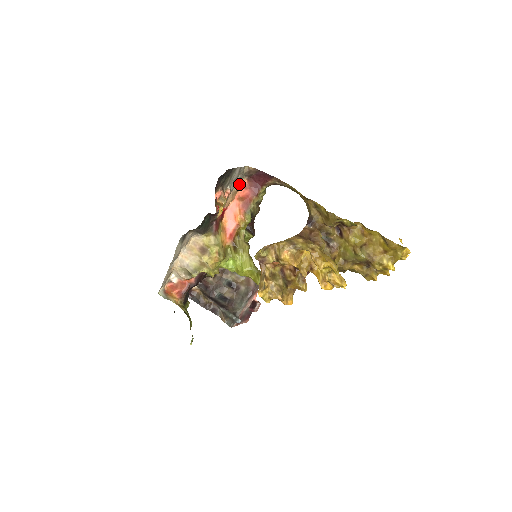
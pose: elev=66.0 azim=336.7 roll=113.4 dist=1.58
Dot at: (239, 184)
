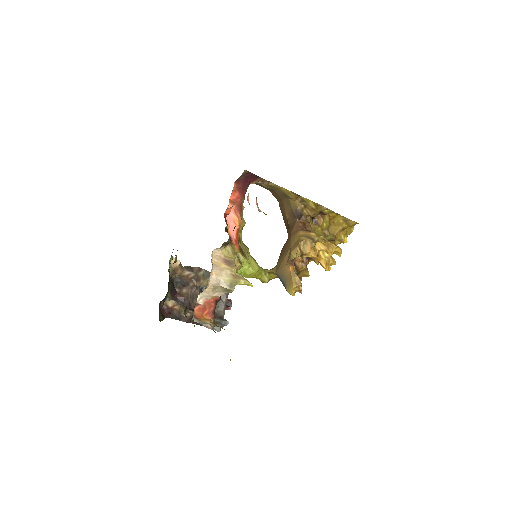
Dot at: occluded
